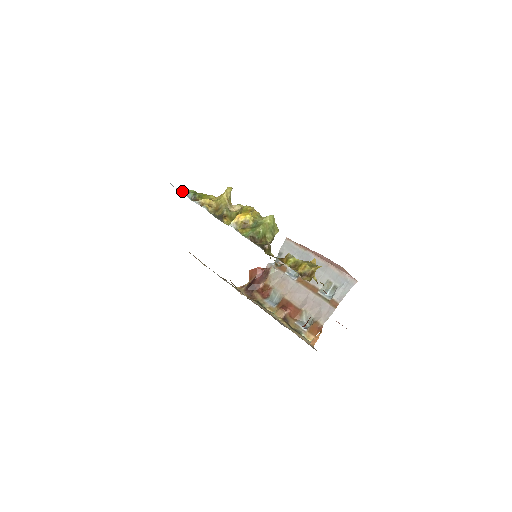
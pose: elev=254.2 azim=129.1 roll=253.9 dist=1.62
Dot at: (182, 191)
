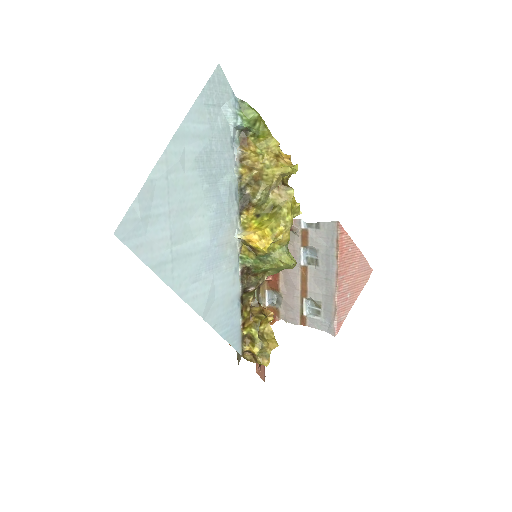
Dot at: (233, 116)
